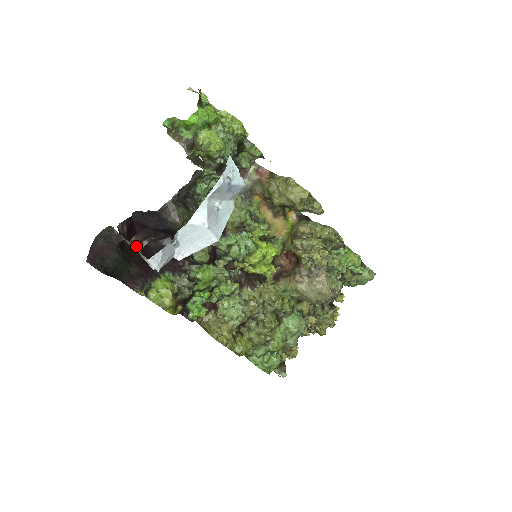
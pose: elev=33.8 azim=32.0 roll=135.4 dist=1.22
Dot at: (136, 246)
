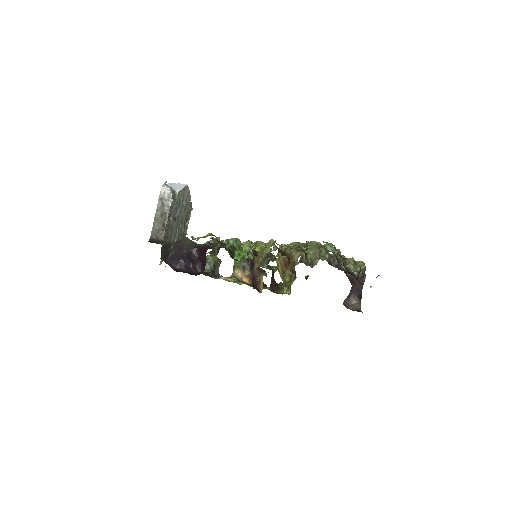
Dot at: occluded
